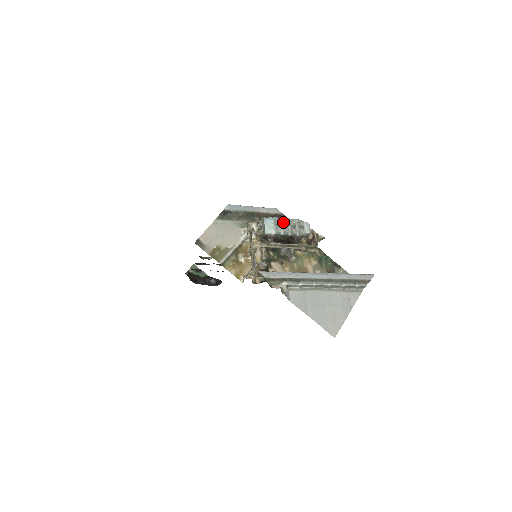
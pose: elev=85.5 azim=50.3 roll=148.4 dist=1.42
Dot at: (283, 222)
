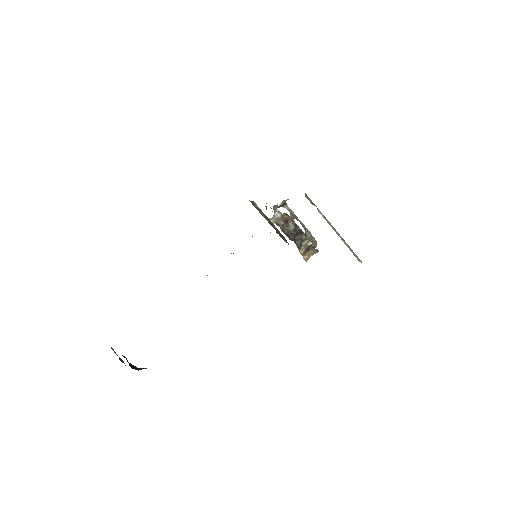
Dot at: occluded
